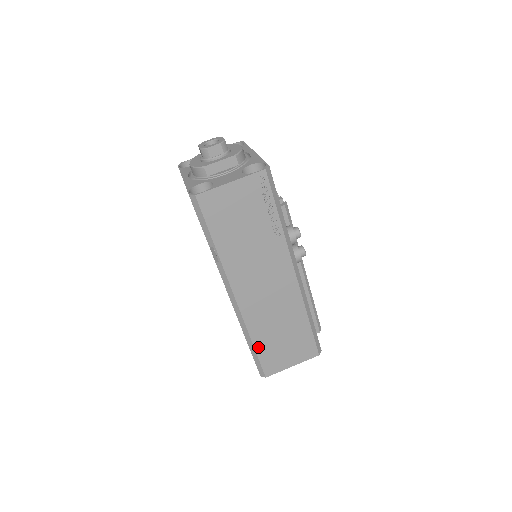
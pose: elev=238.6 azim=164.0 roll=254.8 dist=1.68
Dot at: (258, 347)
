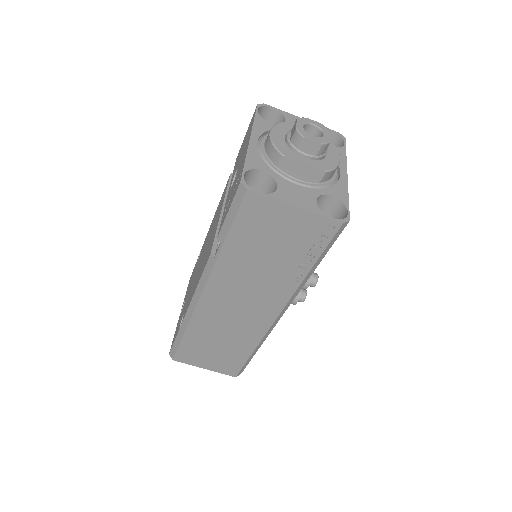
Dot at: (187, 338)
